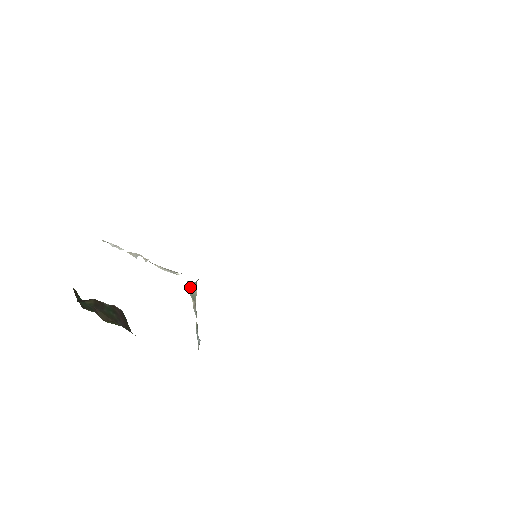
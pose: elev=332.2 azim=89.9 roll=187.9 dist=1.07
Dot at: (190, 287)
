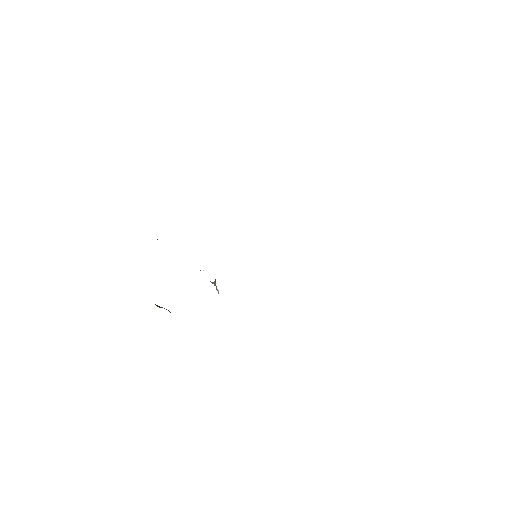
Dot at: (211, 282)
